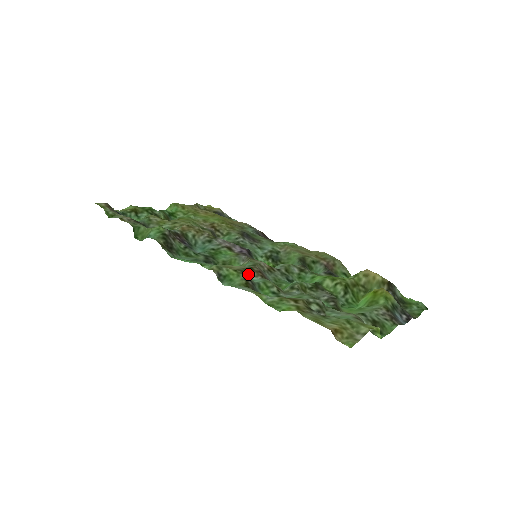
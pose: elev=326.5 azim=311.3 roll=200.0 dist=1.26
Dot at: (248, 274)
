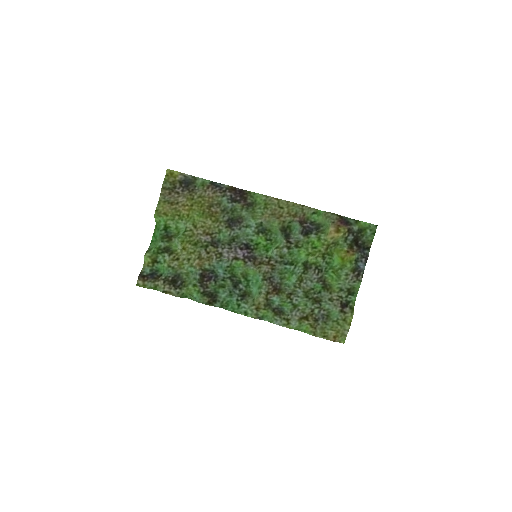
Dot at: (270, 300)
